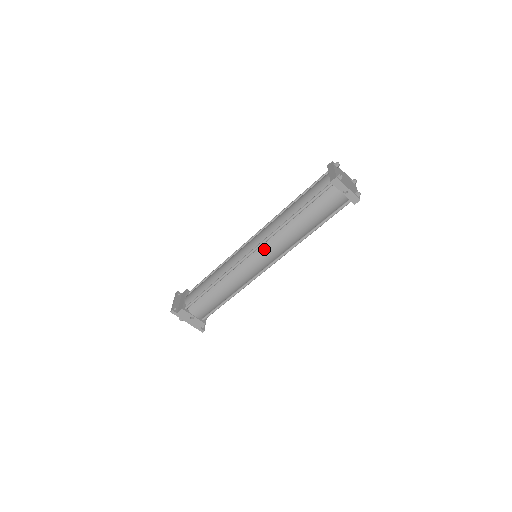
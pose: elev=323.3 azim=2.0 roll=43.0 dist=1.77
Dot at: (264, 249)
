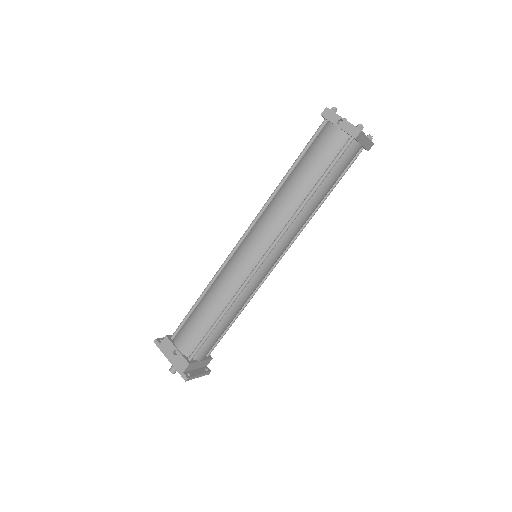
Dot at: (256, 229)
